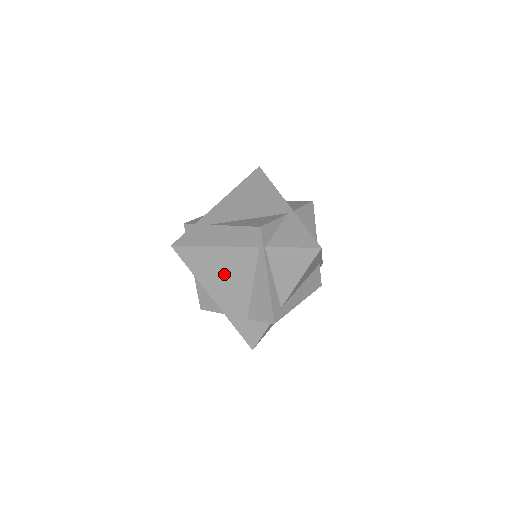
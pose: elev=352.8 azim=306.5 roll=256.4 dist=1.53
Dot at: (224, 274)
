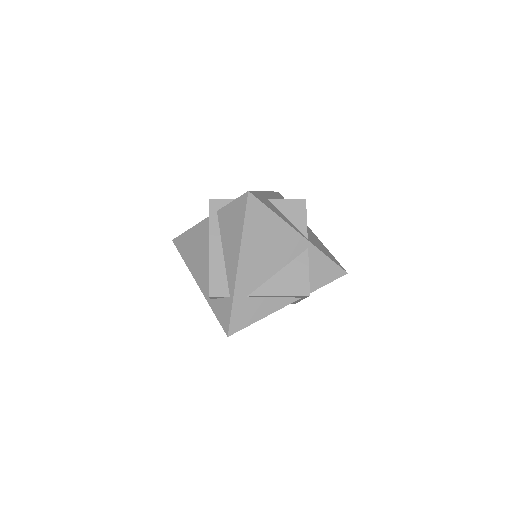
Dot at: occluded
